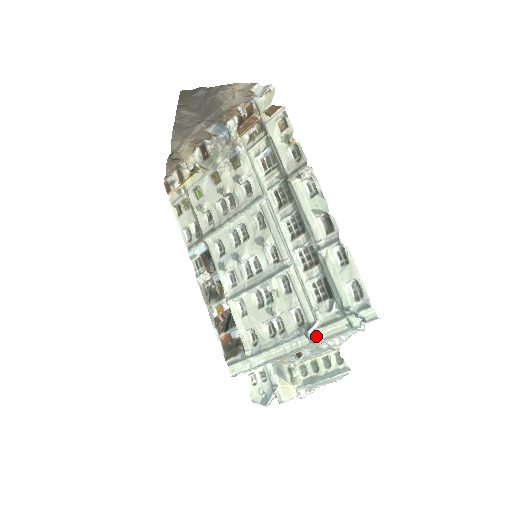
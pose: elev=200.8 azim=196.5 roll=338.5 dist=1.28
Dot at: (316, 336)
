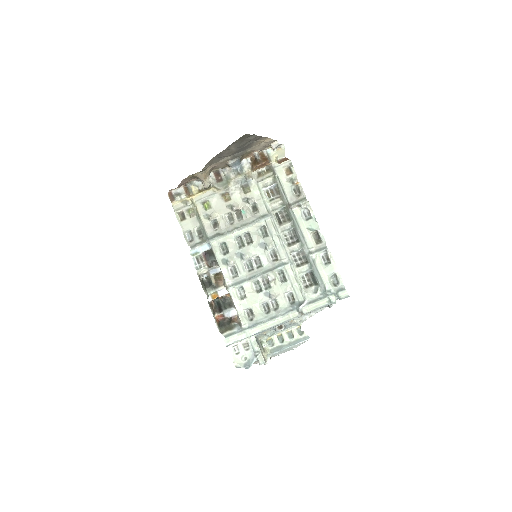
Dot at: (305, 310)
